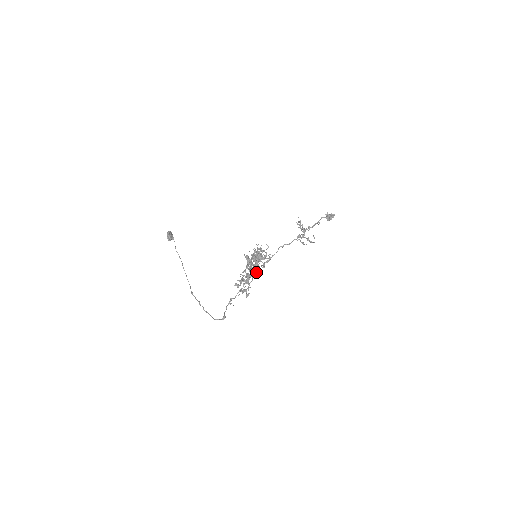
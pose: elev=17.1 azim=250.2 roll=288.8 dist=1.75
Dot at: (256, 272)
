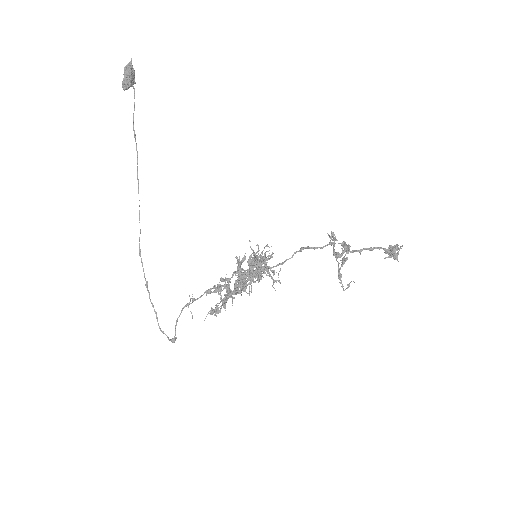
Dot at: occluded
